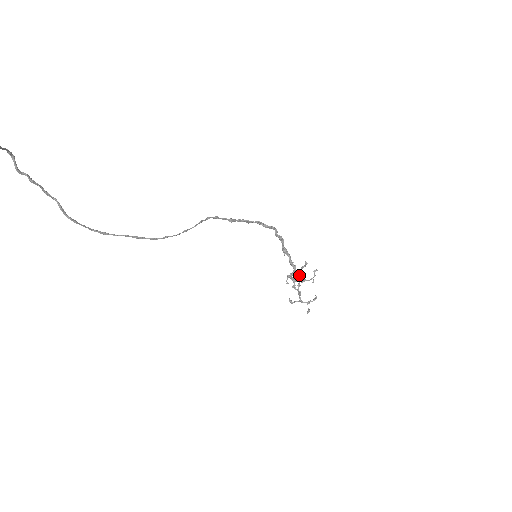
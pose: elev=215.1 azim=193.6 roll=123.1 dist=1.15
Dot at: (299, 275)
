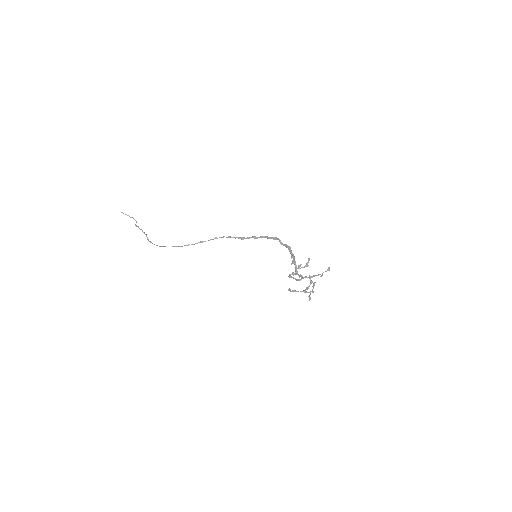
Dot at: (298, 267)
